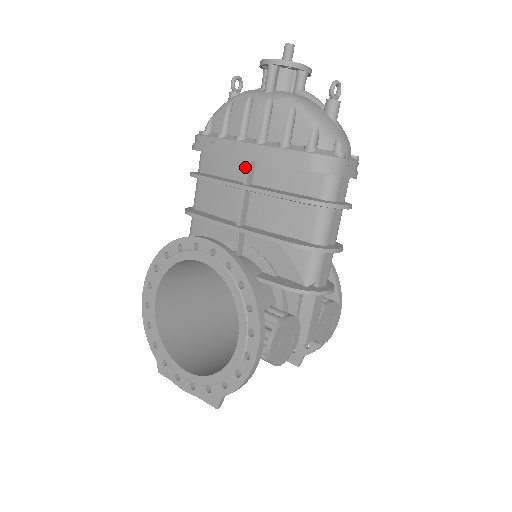
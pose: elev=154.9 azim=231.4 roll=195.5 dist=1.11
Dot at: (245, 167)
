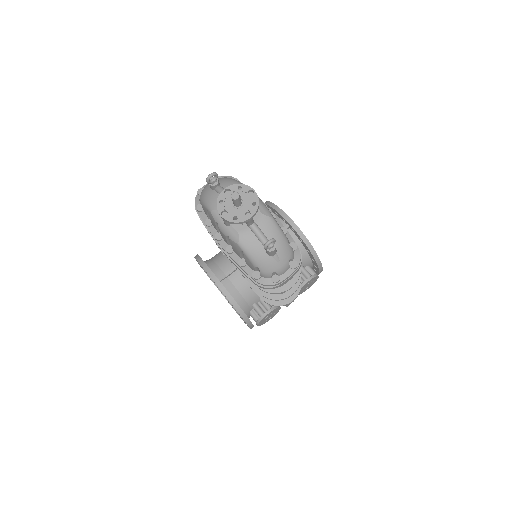
Dot at: occluded
